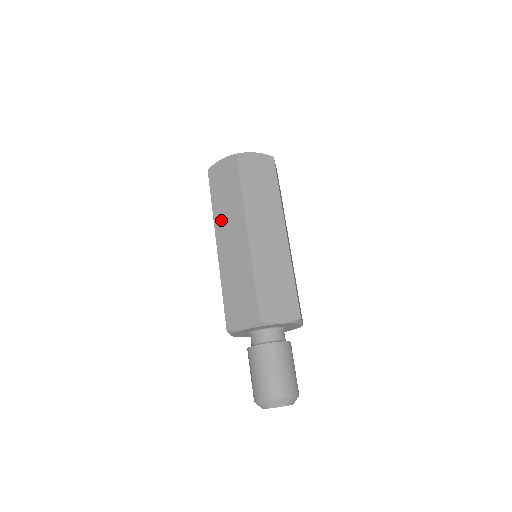
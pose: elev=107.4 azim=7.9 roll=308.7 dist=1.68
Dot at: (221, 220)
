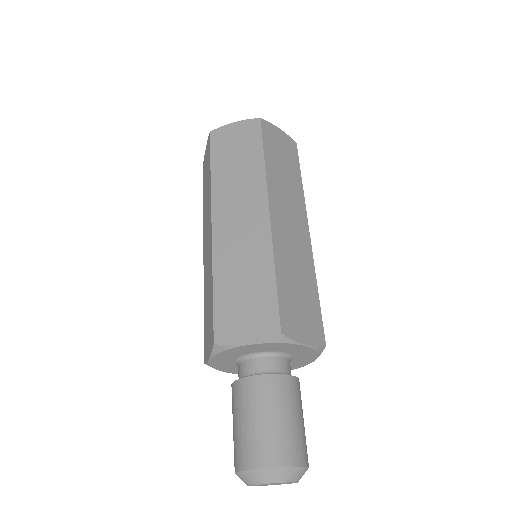
Dot at: (204, 219)
